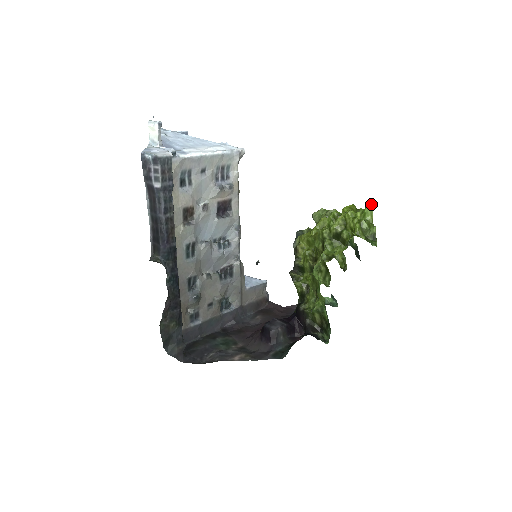
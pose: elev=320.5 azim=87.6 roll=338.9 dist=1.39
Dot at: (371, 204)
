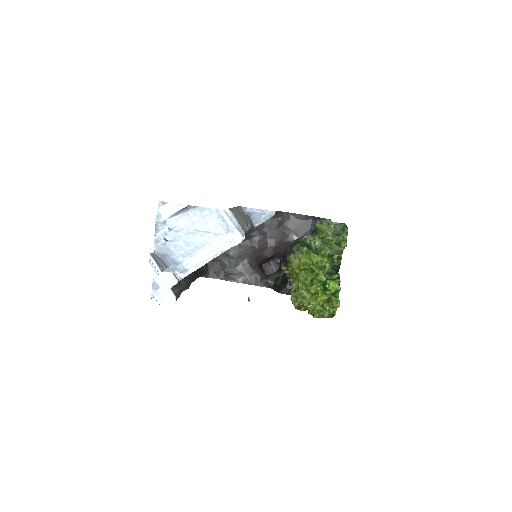
Dot at: (338, 307)
